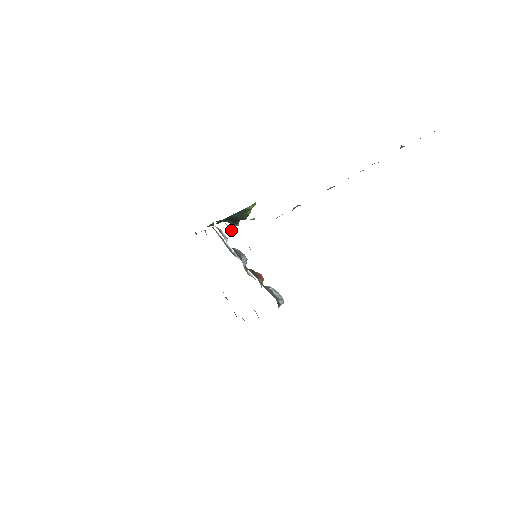
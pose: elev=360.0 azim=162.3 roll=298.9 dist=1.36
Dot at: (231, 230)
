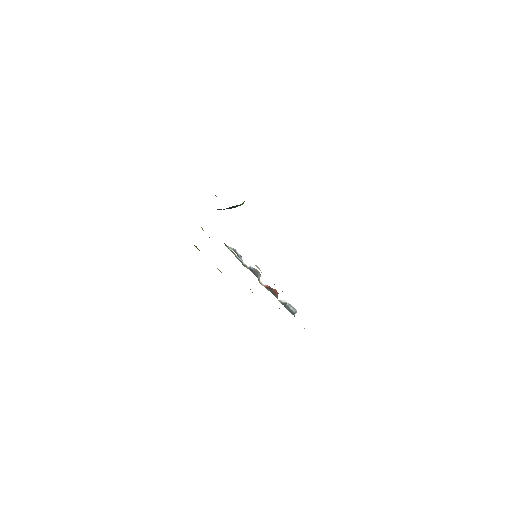
Dot at: (260, 270)
